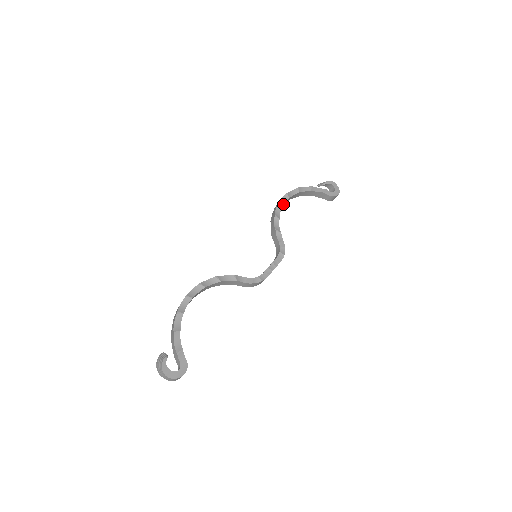
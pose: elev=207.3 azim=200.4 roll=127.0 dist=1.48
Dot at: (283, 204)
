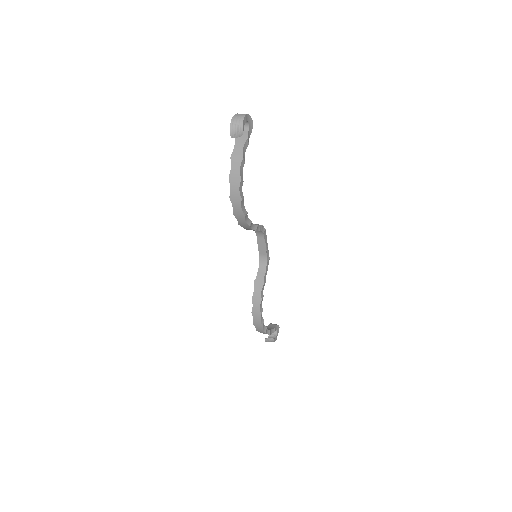
Dot at: (245, 210)
